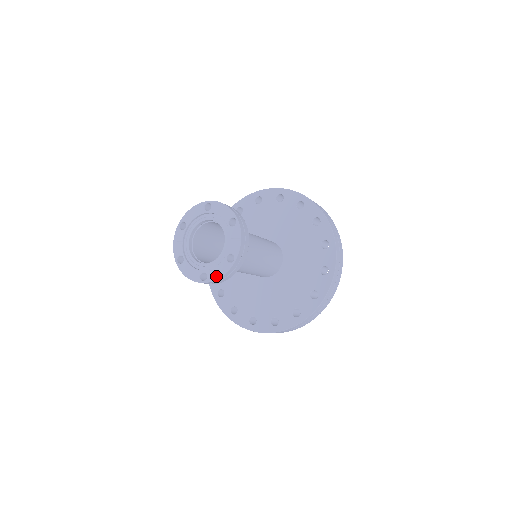
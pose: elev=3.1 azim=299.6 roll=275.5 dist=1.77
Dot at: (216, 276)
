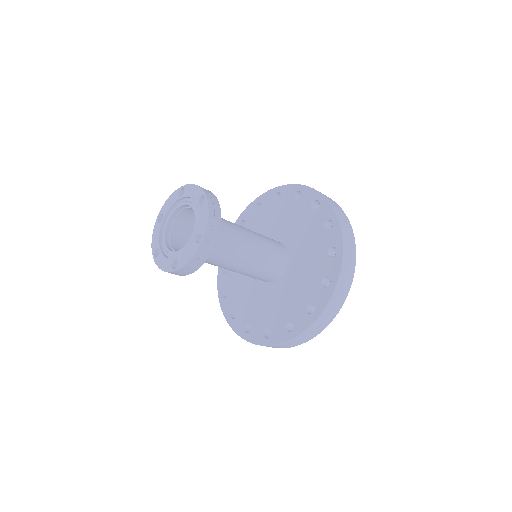
Dot at: (160, 264)
